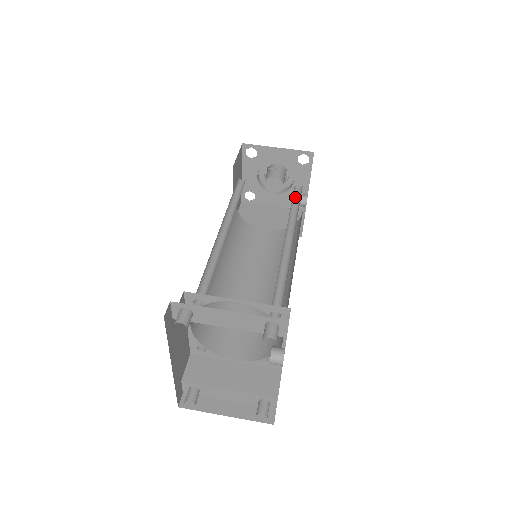
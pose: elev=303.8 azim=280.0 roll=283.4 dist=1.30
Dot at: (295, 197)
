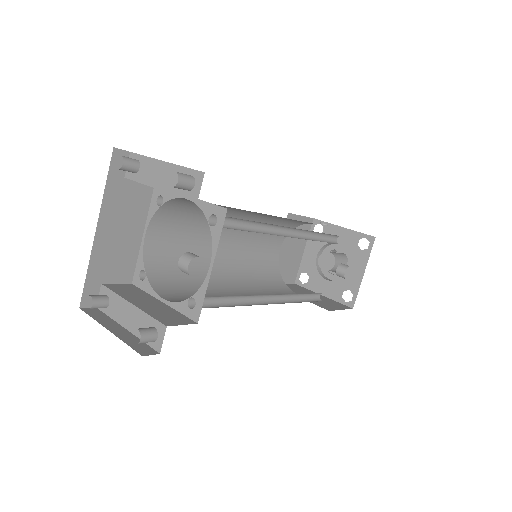
Dot at: (329, 242)
